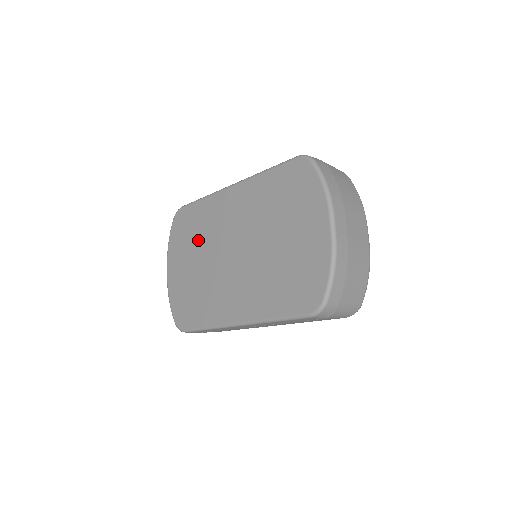
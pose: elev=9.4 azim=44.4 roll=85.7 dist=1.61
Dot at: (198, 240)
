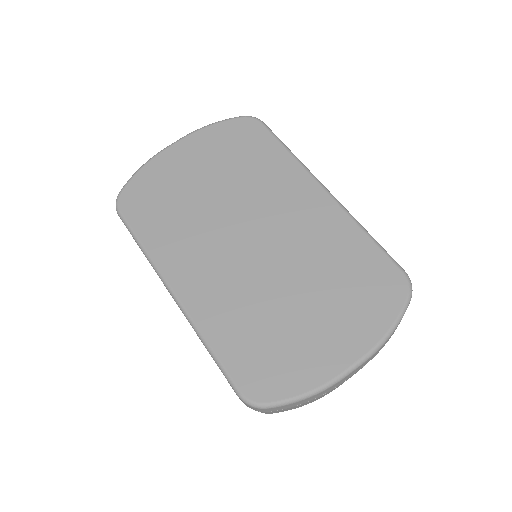
Dot at: (238, 173)
